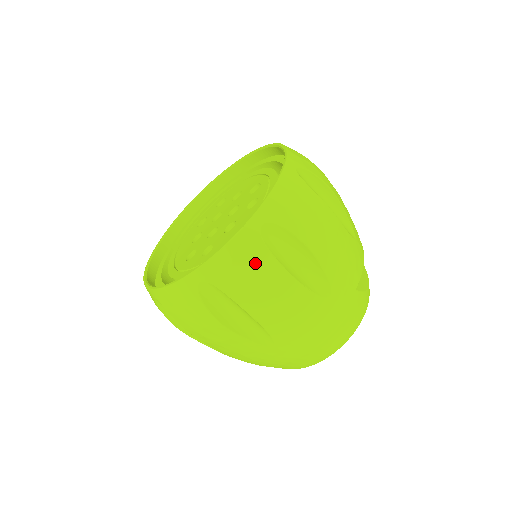
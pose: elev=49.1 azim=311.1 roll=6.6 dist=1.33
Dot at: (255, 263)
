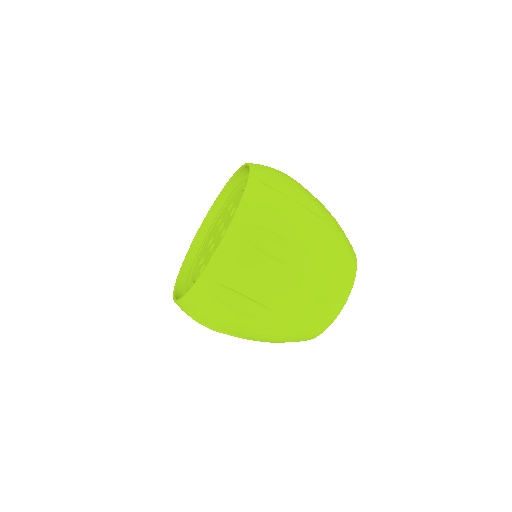
Dot at: (208, 306)
